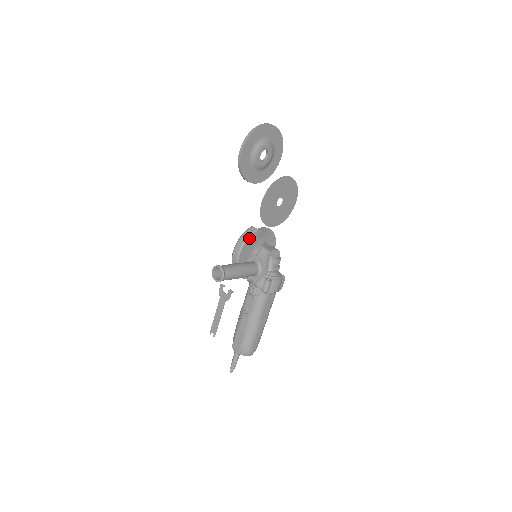
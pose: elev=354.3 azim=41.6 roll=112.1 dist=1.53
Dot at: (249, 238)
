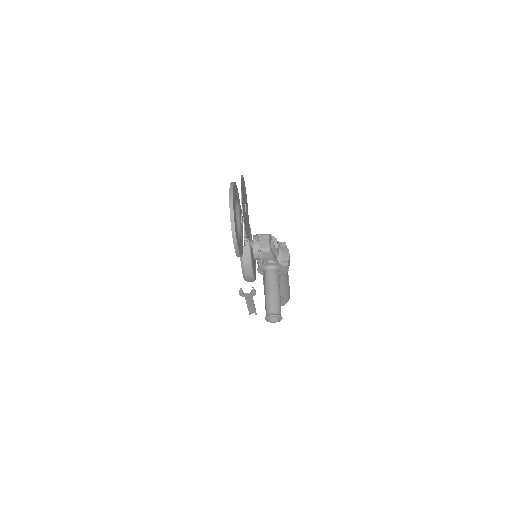
Dot at: (251, 260)
